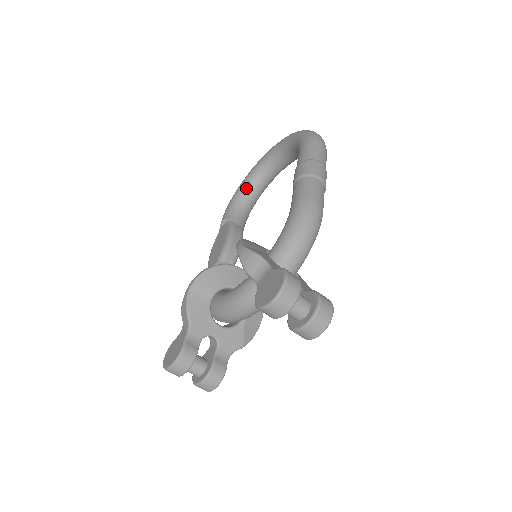
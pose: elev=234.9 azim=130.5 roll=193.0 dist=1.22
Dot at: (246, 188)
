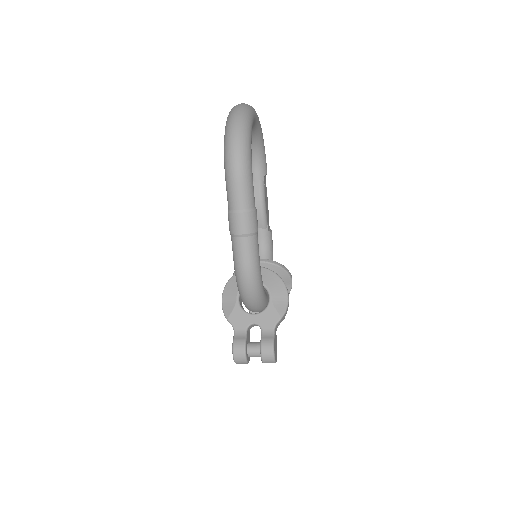
Dot at: occluded
